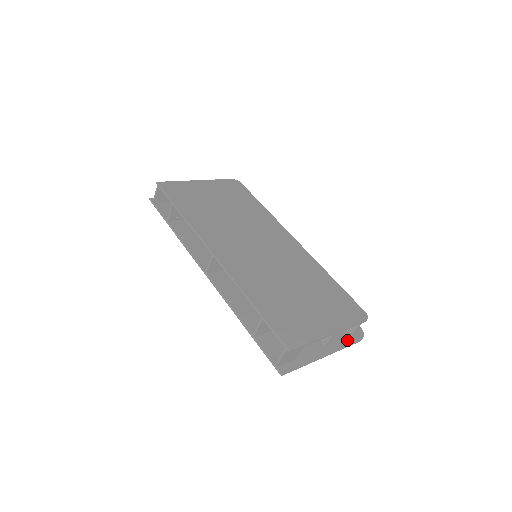
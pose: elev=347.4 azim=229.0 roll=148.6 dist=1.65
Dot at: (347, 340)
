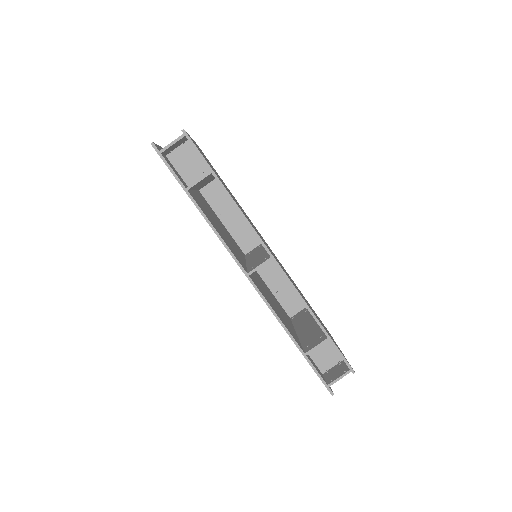
Dot at: occluded
